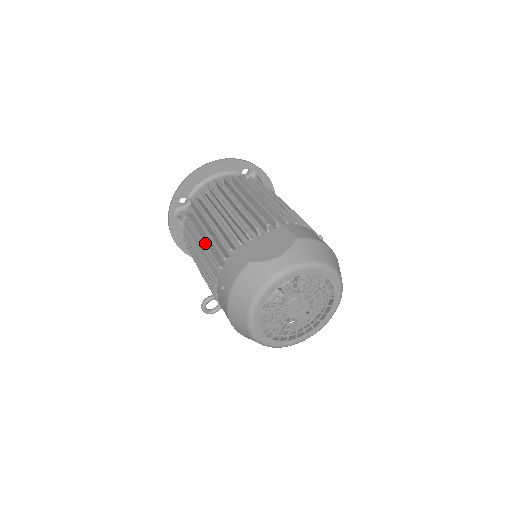
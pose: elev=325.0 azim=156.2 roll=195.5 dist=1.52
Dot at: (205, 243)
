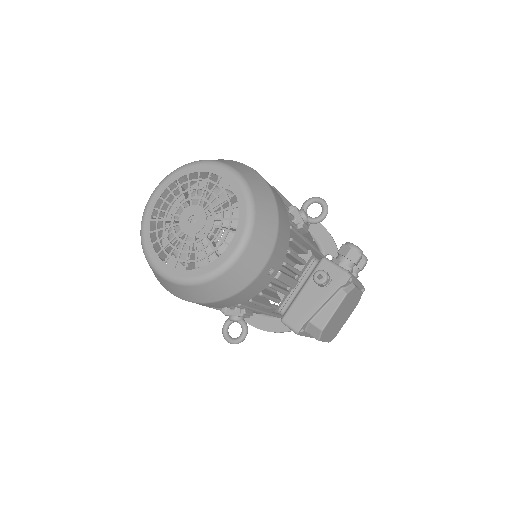
Dot at: occluded
